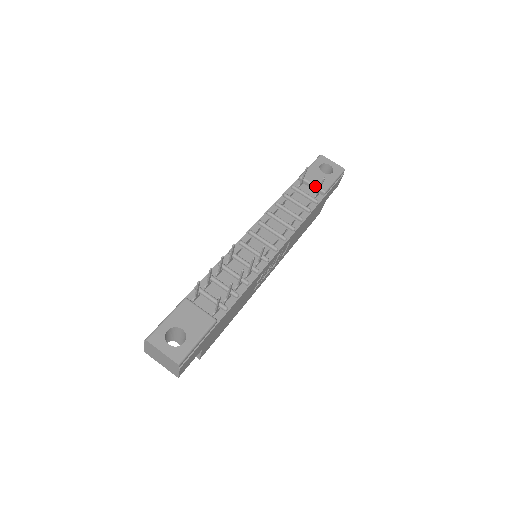
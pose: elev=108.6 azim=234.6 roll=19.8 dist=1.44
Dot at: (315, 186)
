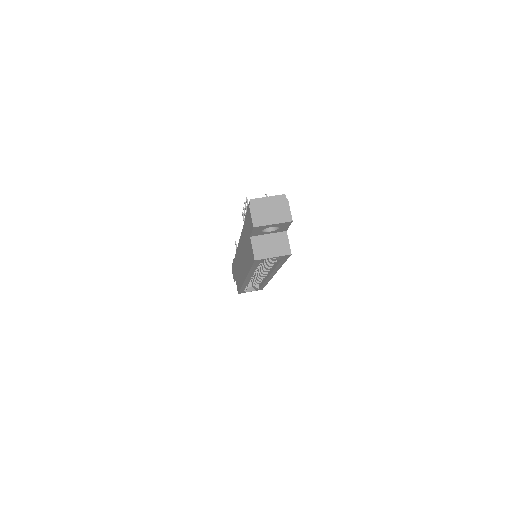
Dot at: occluded
